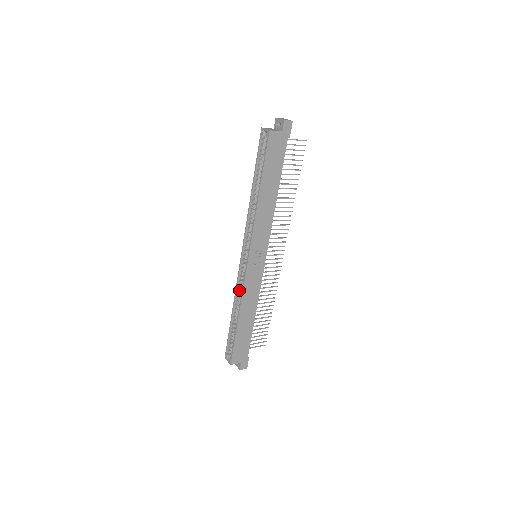
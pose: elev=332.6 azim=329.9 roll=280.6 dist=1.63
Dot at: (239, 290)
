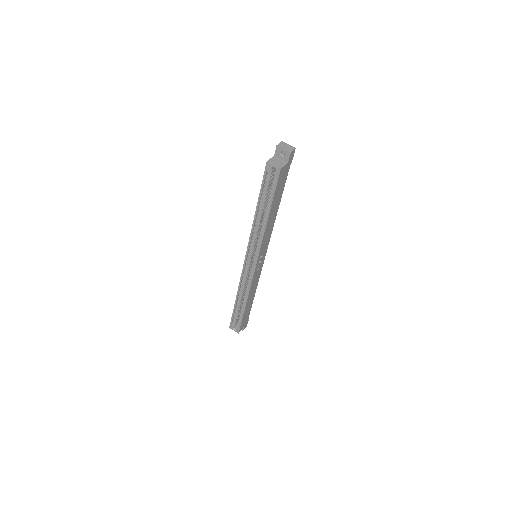
Dot at: (243, 285)
